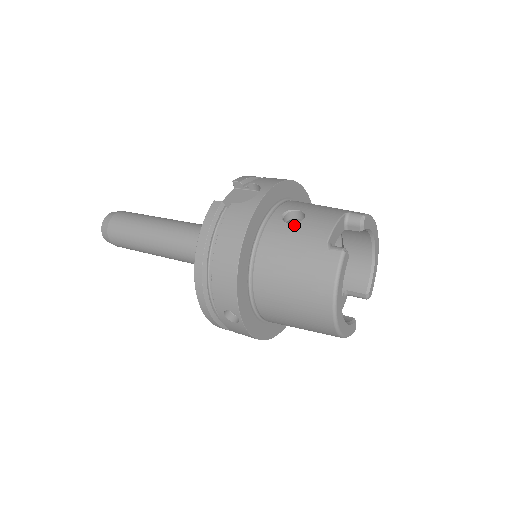
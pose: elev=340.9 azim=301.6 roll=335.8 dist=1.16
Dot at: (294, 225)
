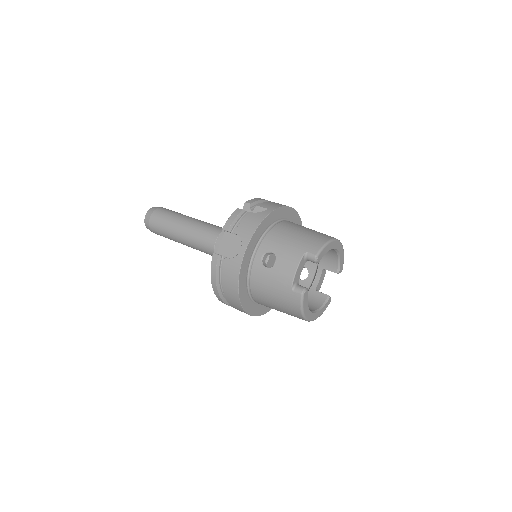
Dot at: (270, 269)
